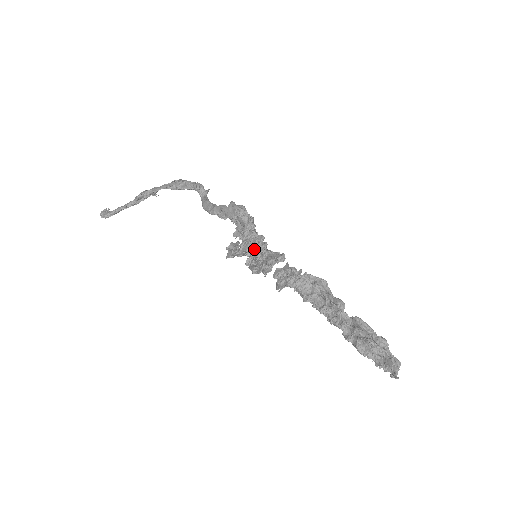
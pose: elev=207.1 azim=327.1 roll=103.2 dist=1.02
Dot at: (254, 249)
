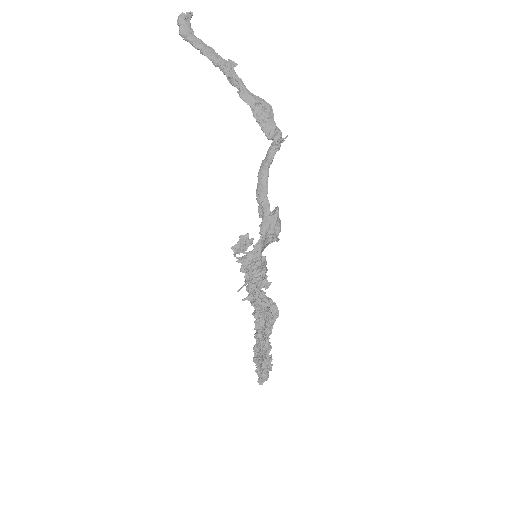
Dot at: (252, 273)
